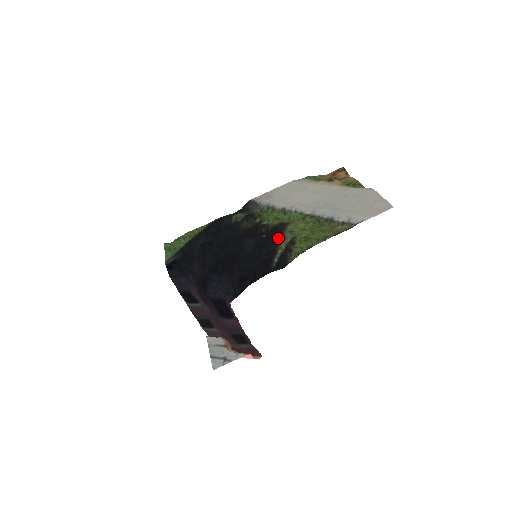
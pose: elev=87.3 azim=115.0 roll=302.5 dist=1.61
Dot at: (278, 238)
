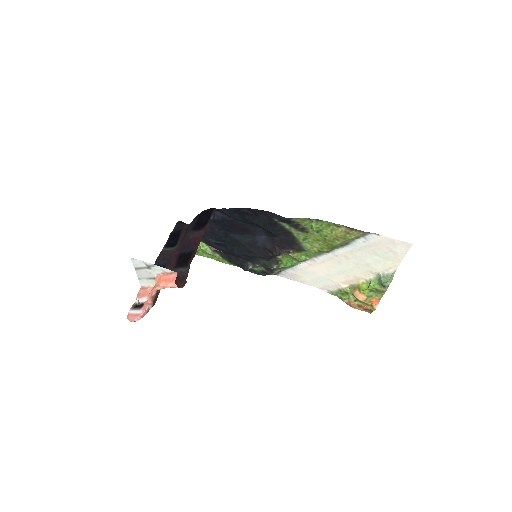
Dot at: (291, 237)
